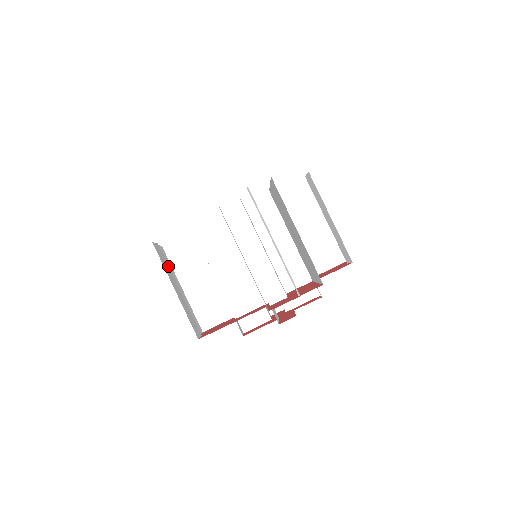
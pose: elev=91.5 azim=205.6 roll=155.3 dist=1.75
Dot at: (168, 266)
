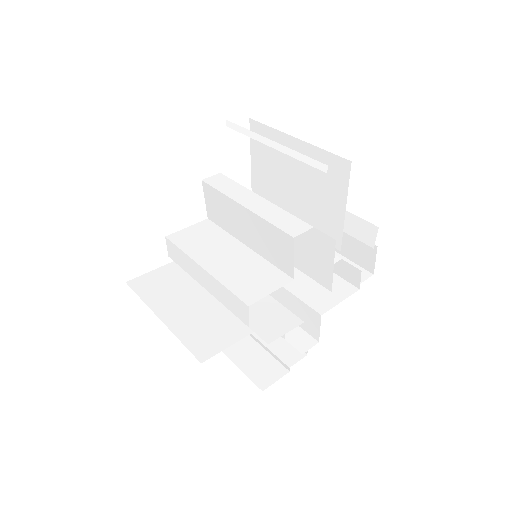
Dot at: occluded
